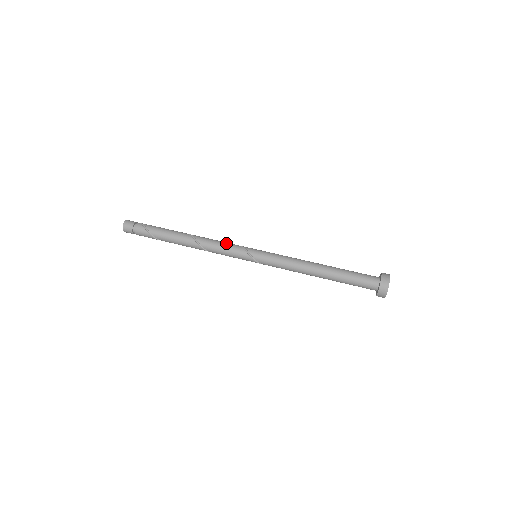
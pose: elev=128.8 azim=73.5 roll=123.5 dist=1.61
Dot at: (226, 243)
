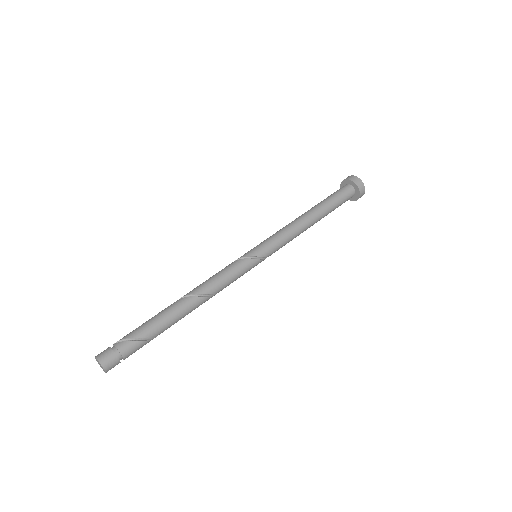
Dot at: (223, 270)
